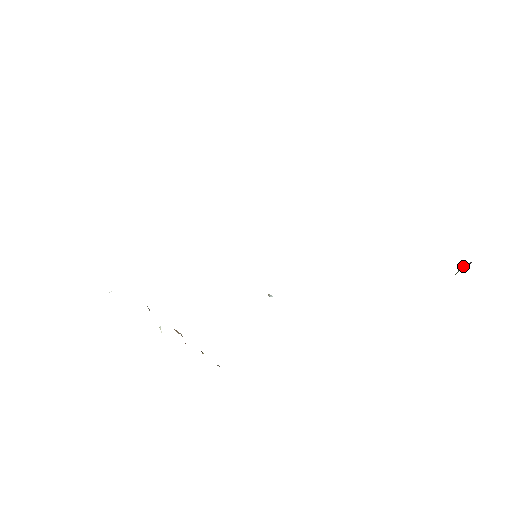
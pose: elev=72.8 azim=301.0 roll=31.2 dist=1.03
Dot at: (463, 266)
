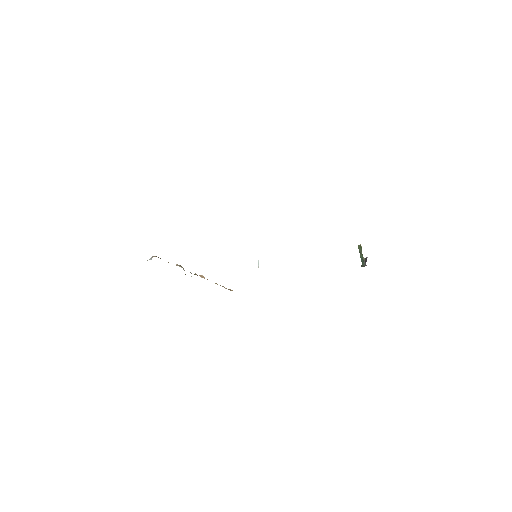
Dot at: (362, 265)
